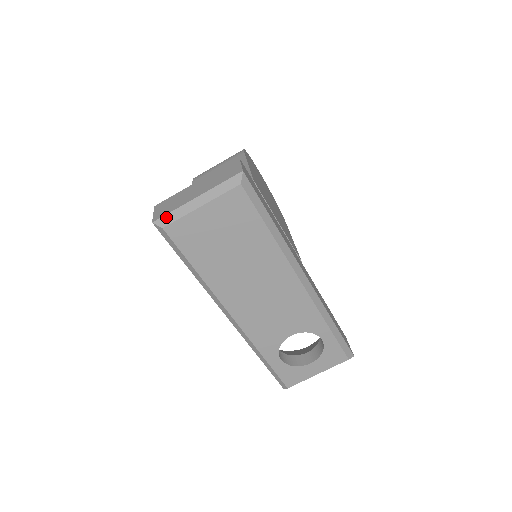
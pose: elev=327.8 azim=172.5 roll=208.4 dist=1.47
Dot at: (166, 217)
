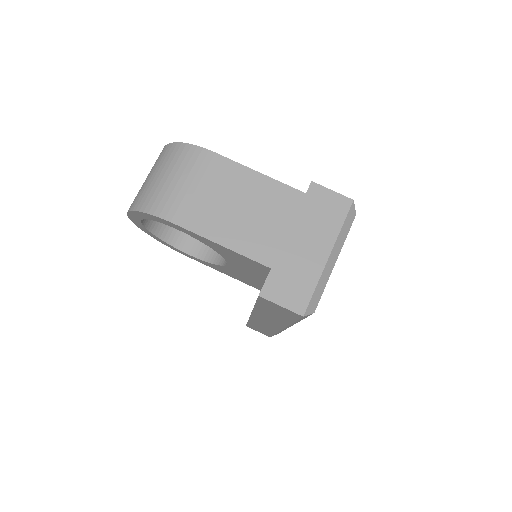
Dot at: (313, 299)
